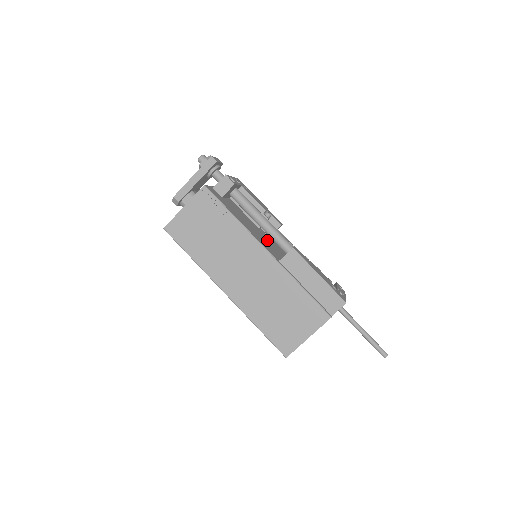
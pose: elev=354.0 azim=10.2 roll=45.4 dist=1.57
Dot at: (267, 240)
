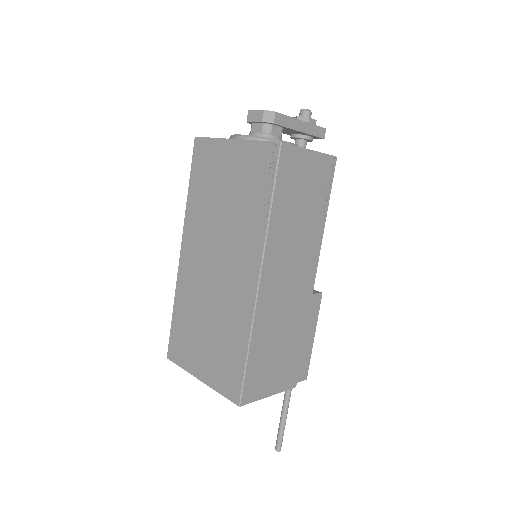
Dot at: occluded
